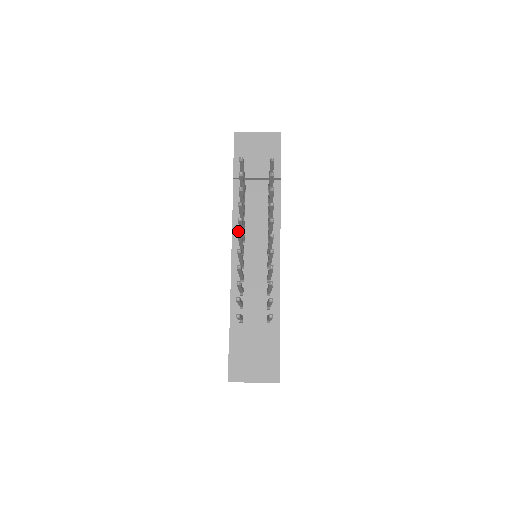
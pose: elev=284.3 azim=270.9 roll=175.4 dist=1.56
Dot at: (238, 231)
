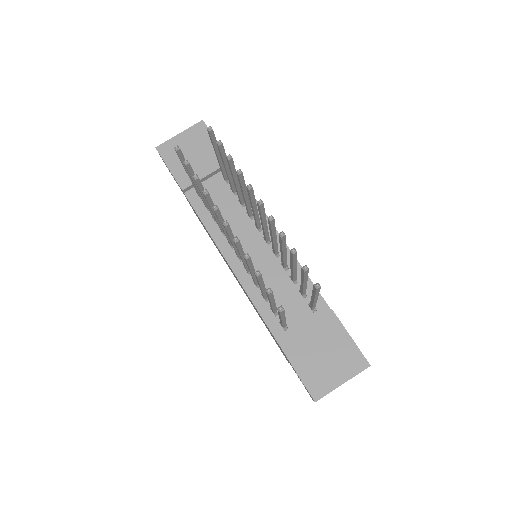
Dot at: (221, 239)
